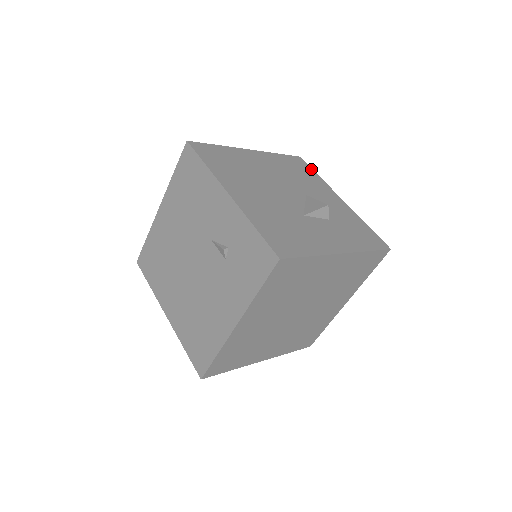
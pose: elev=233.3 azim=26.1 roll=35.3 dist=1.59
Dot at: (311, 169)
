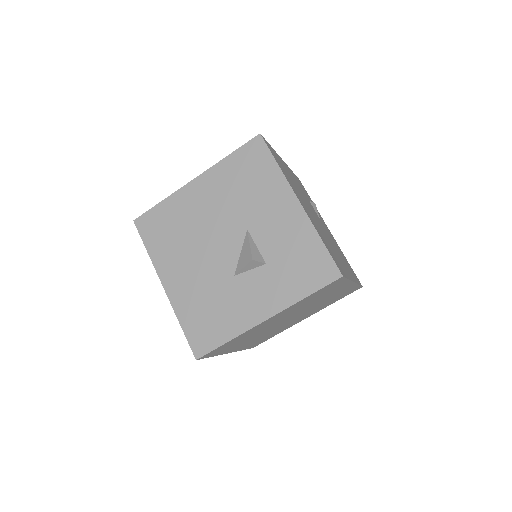
Dot at: (269, 156)
